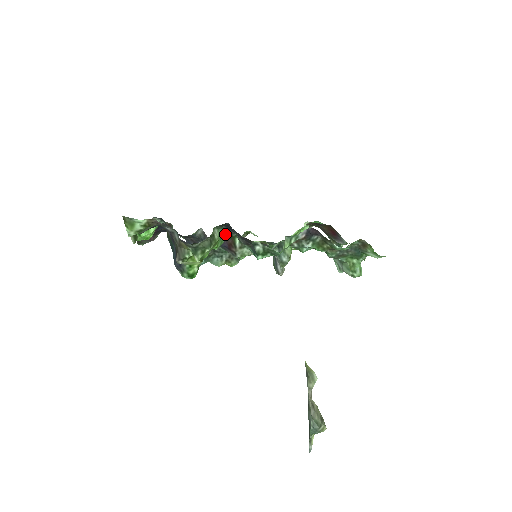
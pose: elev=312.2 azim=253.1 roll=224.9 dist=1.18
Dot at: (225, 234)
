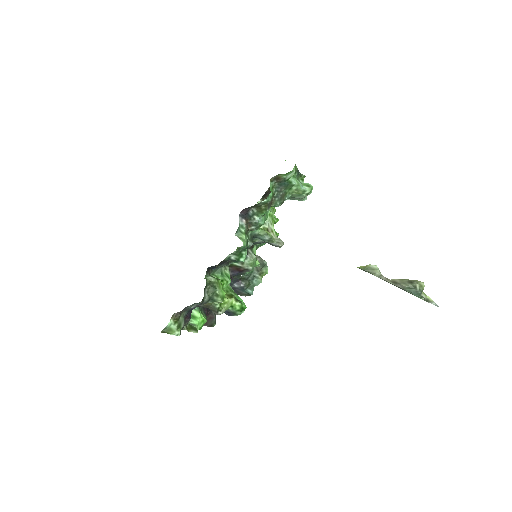
Dot at: (222, 270)
